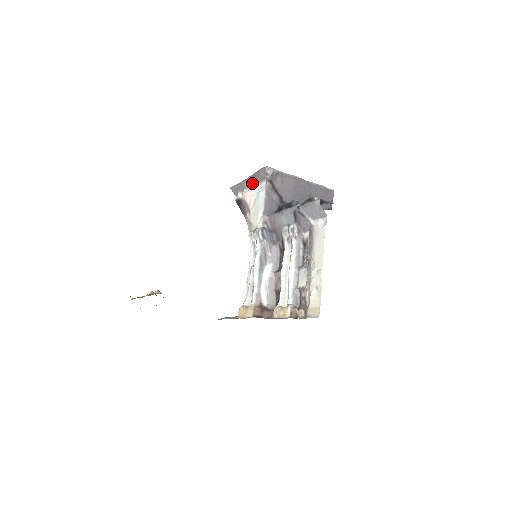
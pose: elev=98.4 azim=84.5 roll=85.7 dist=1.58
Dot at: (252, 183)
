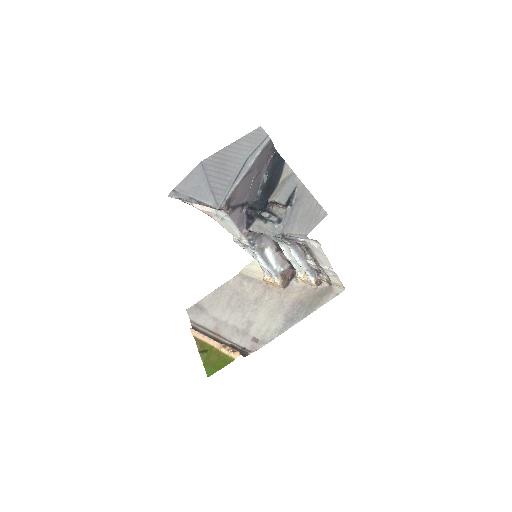
Dot at: occluded
